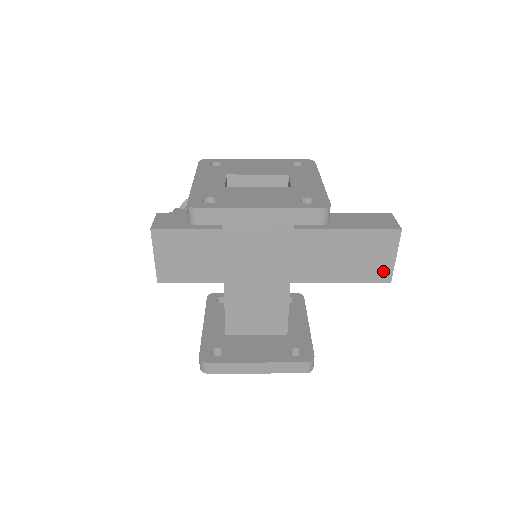
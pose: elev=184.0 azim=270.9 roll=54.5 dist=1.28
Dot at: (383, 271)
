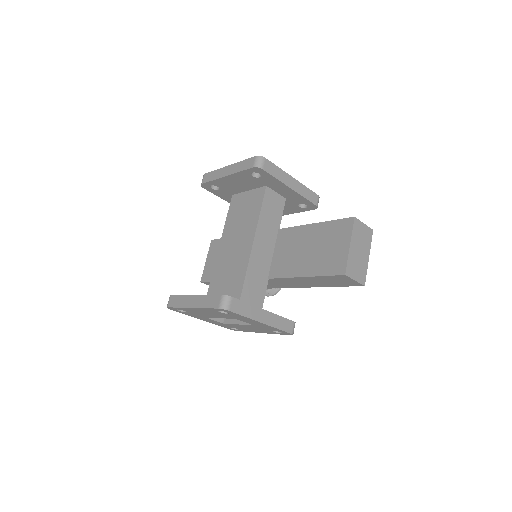
Dot at: (339, 262)
